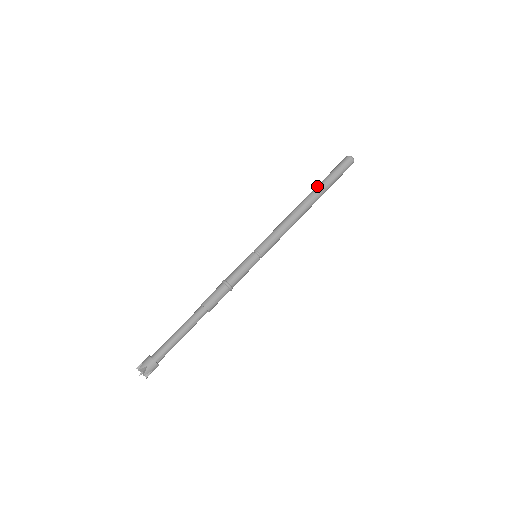
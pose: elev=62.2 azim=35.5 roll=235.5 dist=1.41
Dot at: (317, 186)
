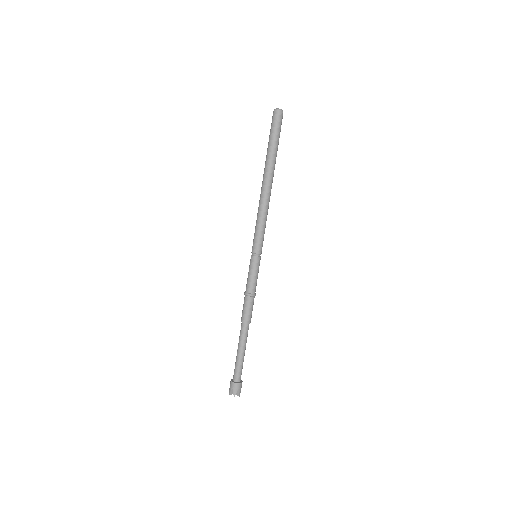
Dot at: occluded
